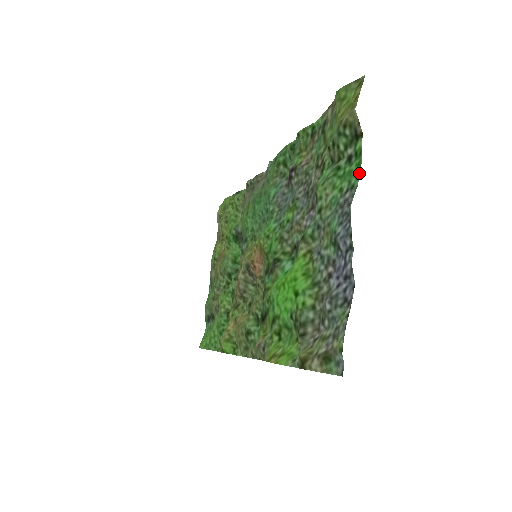
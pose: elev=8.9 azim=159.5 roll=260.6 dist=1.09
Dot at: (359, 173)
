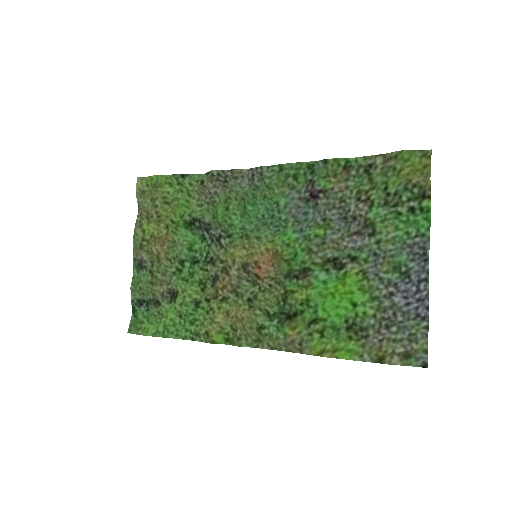
Dot at: (430, 226)
